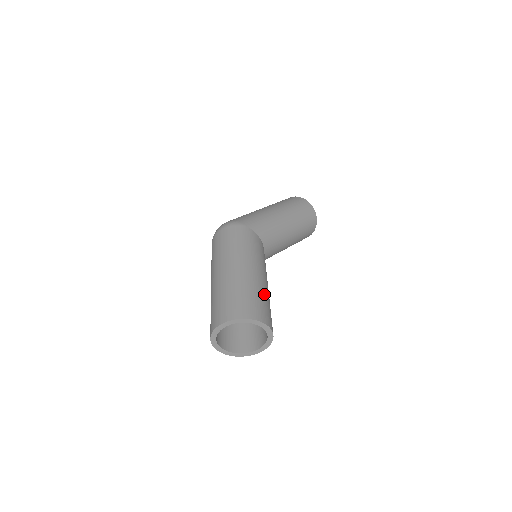
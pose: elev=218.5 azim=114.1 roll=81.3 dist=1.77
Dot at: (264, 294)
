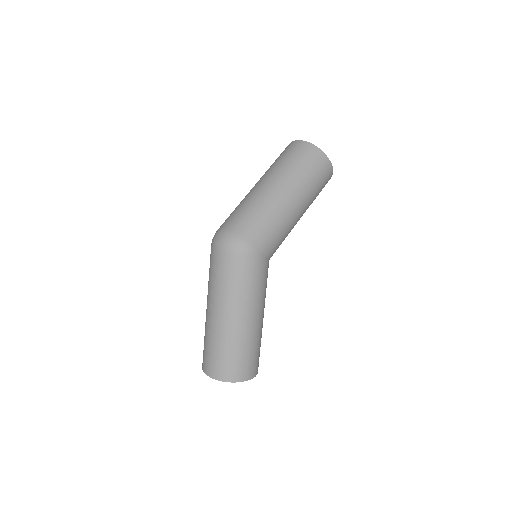
Dot at: (260, 341)
